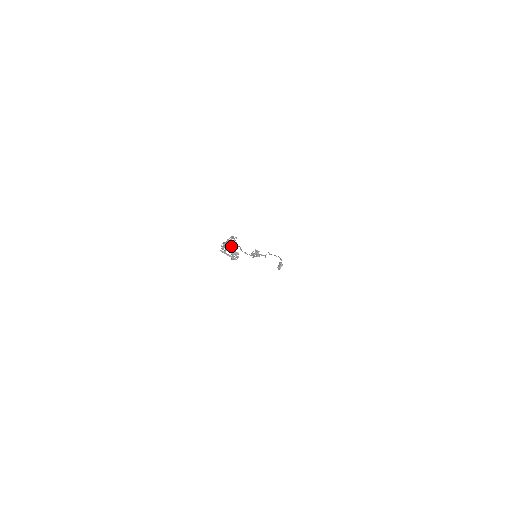
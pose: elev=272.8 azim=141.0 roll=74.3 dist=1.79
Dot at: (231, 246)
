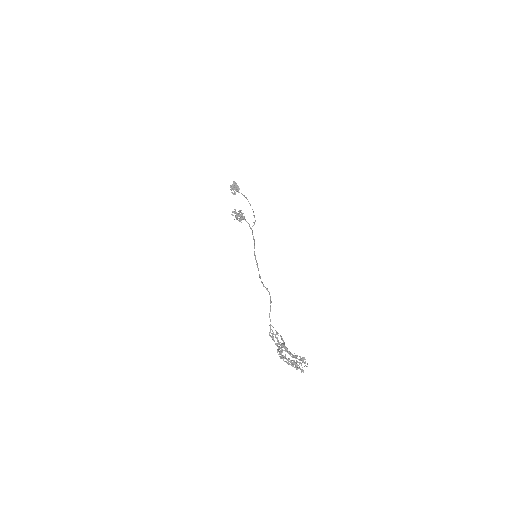
Dot at: (295, 362)
